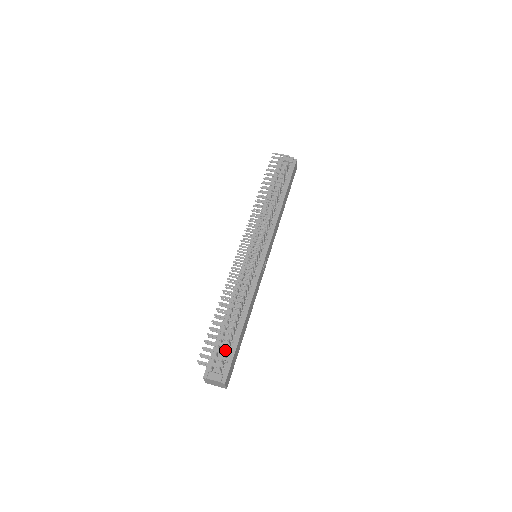
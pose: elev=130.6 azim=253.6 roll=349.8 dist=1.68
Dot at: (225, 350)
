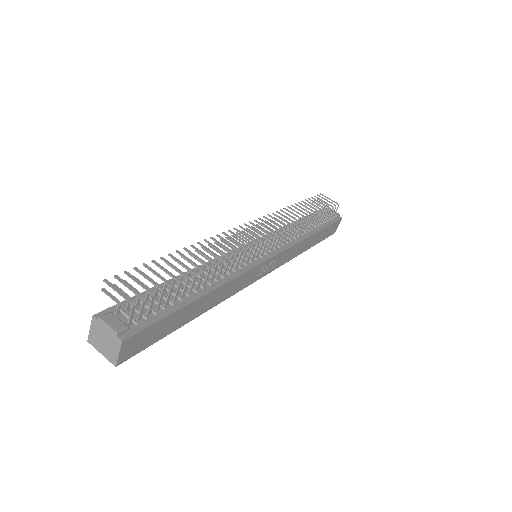
Dot at: (154, 306)
